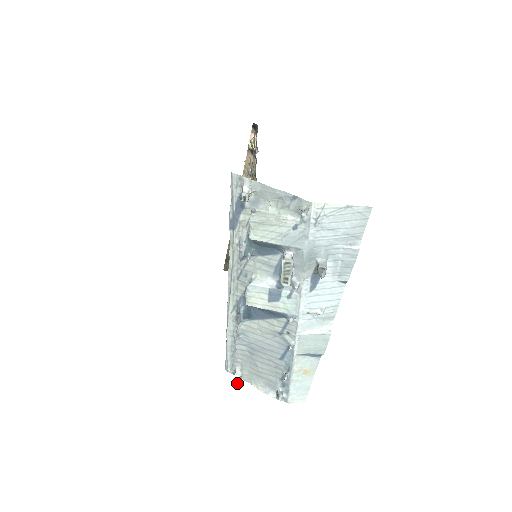
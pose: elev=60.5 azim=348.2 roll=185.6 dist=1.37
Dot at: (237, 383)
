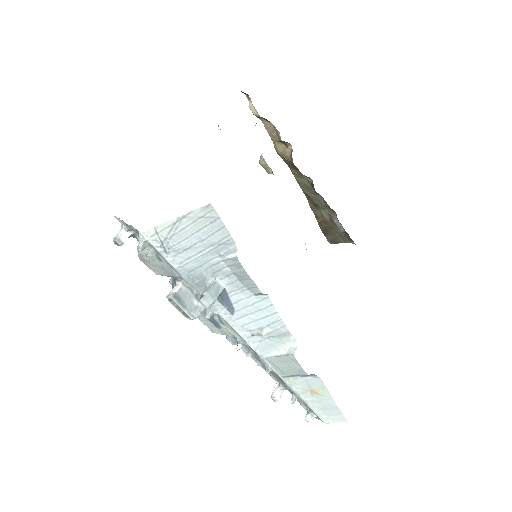
Dot at: (274, 400)
